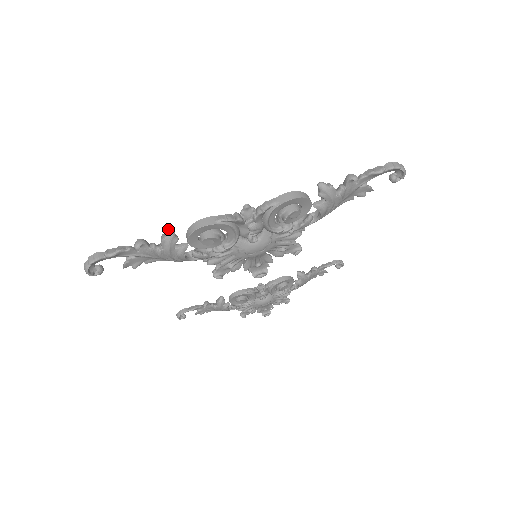
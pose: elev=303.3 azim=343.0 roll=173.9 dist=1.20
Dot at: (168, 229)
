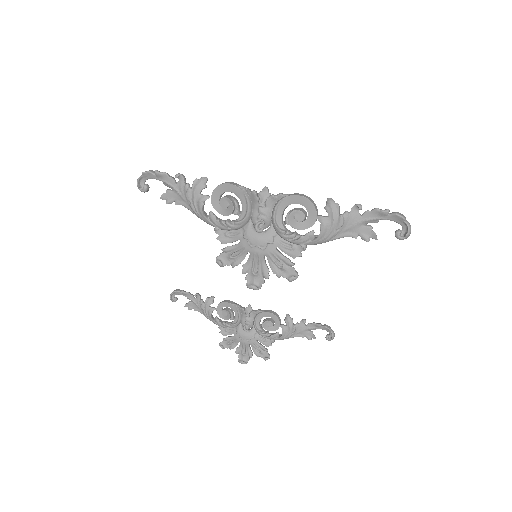
Dot at: (204, 177)
